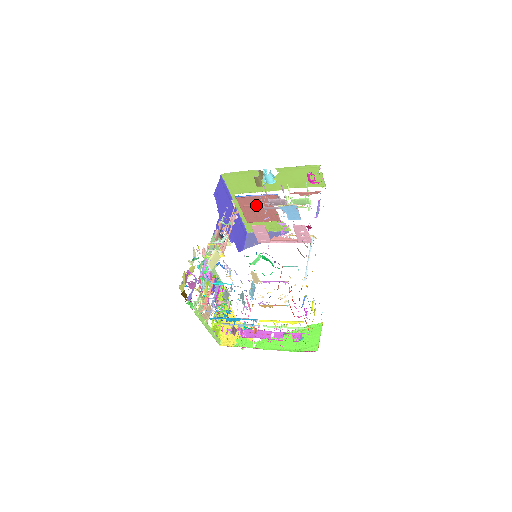
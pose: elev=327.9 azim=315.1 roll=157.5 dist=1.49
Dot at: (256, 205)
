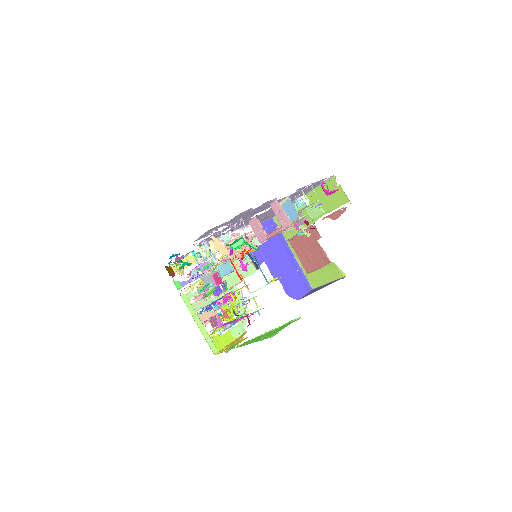
Dot at: (306, 246)
